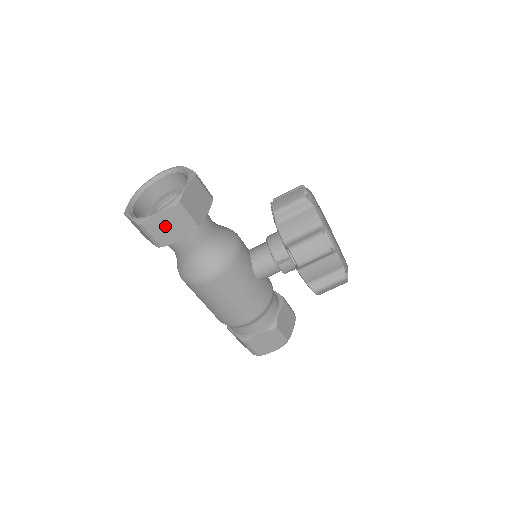
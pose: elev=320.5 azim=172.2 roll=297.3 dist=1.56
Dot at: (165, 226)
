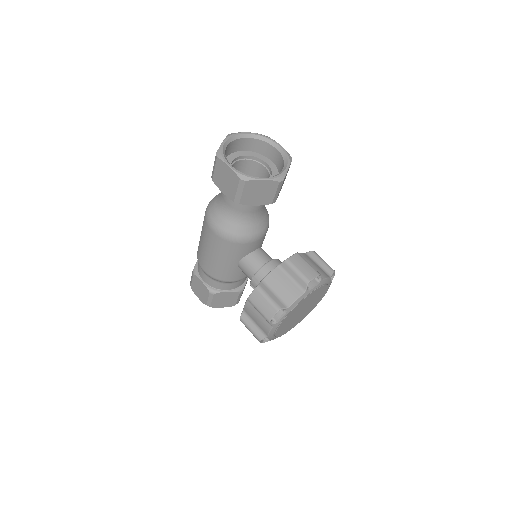
Dot at: (225, 177)
